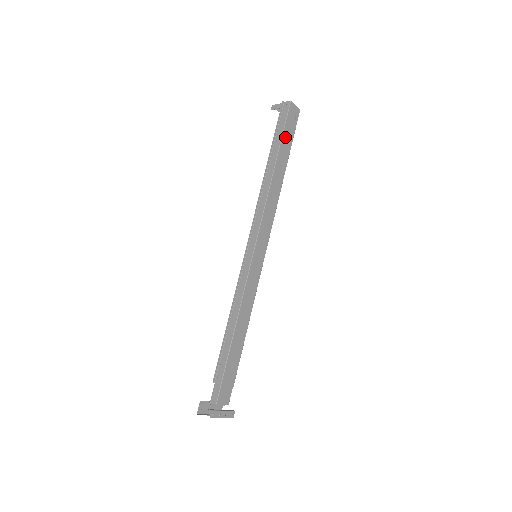
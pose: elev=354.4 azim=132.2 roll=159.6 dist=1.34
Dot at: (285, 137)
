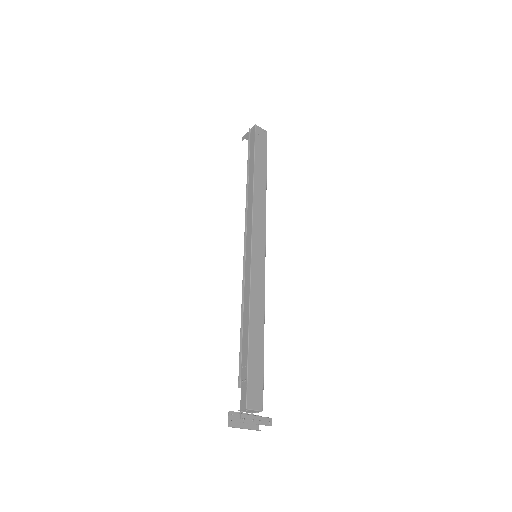
Dot at: (258, 153)
